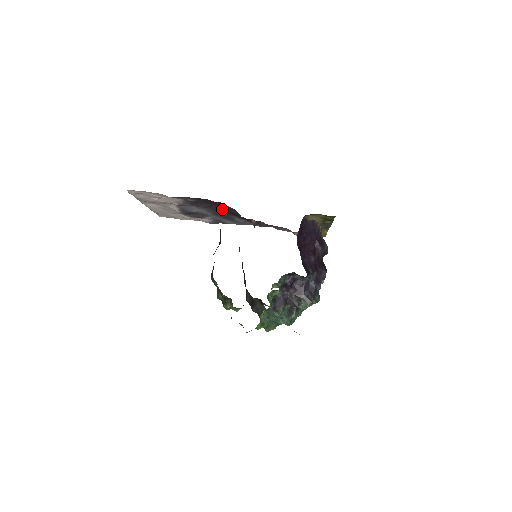
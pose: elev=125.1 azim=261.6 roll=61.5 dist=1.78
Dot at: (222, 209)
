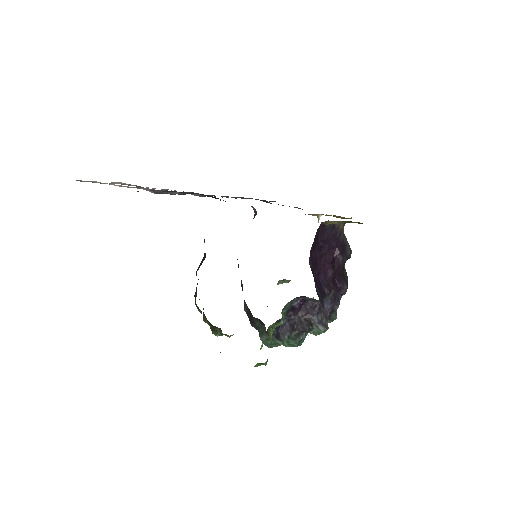
Dot at: occluded
